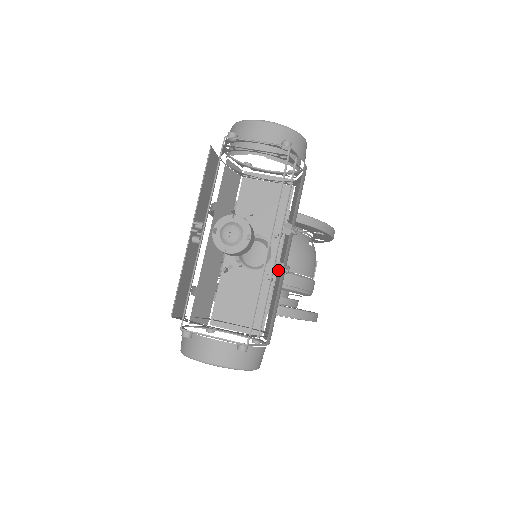
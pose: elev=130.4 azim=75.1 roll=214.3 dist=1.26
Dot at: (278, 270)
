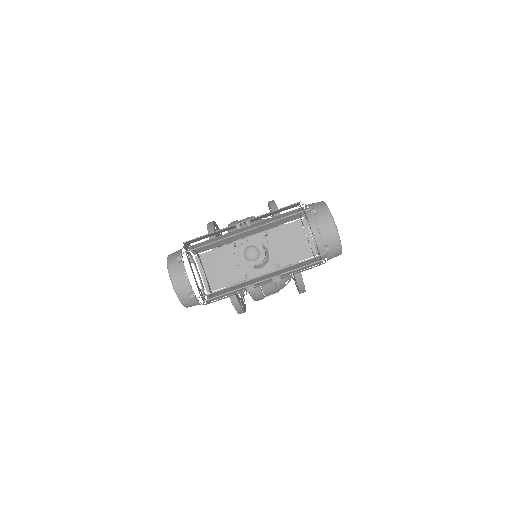
Dot at: (249, 289)
